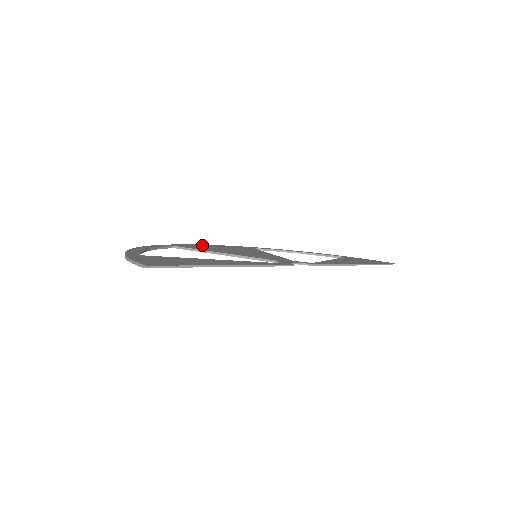
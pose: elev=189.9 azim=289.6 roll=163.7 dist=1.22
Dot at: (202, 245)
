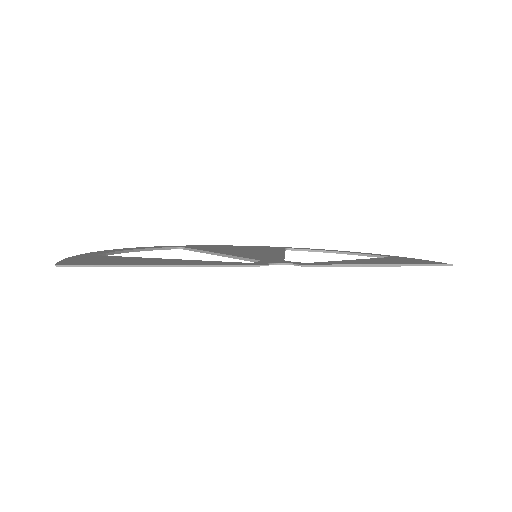
Dot at: (222, 246)
